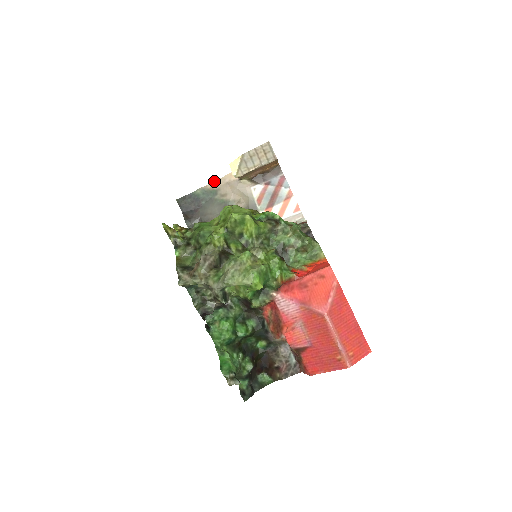
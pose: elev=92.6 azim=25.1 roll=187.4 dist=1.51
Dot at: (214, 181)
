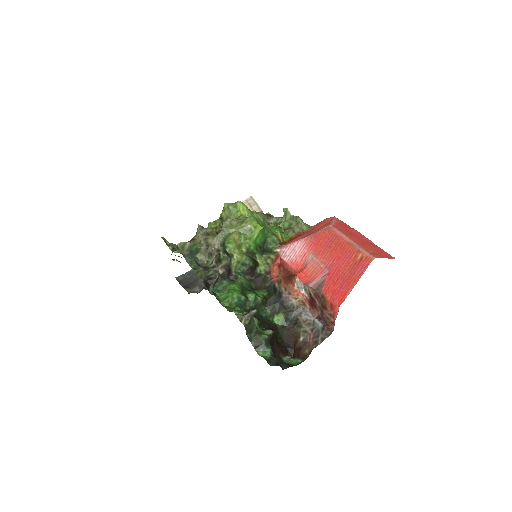
Dot at: occluded
